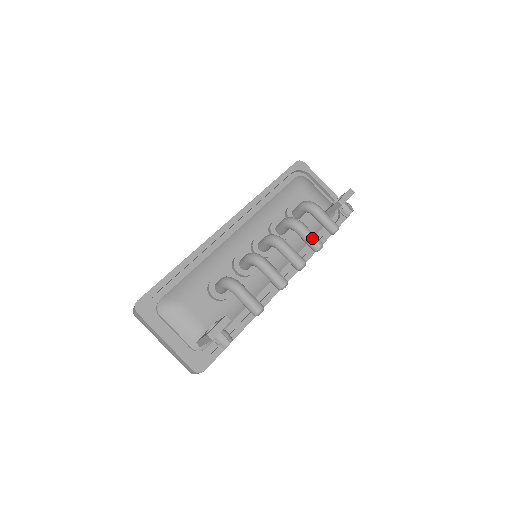
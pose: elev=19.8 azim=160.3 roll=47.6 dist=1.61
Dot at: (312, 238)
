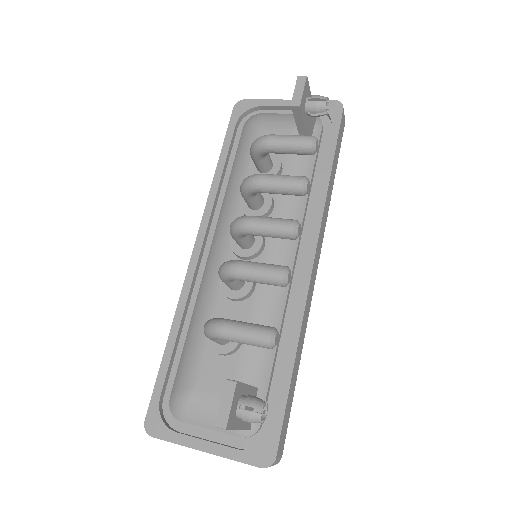
Dot at: (283, 183)
